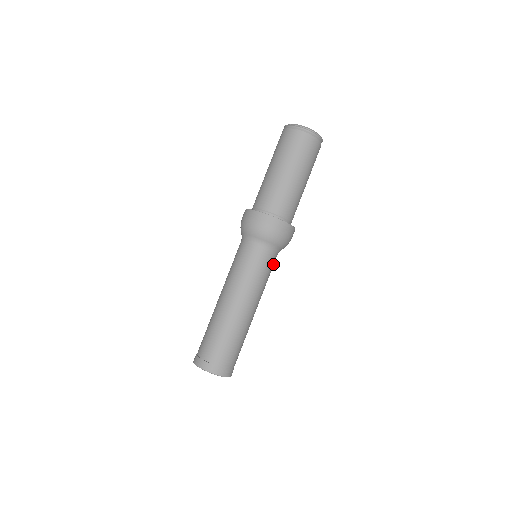
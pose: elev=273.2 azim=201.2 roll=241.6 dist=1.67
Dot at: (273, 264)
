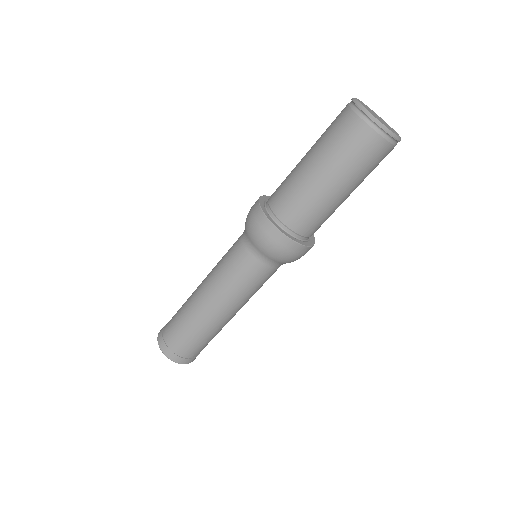
Dot at: occluded
